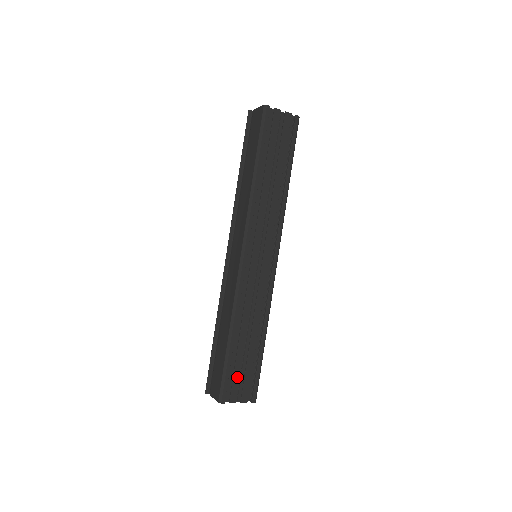
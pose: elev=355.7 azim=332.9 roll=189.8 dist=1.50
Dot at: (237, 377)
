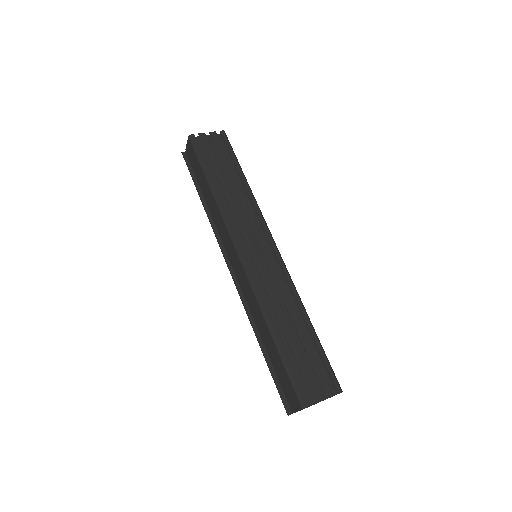
Dot at: (306, 373)
